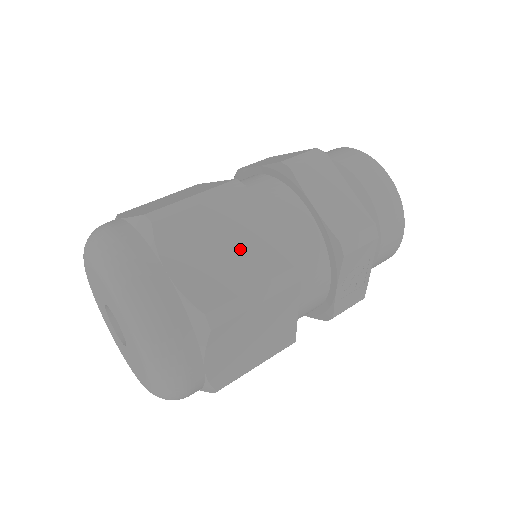
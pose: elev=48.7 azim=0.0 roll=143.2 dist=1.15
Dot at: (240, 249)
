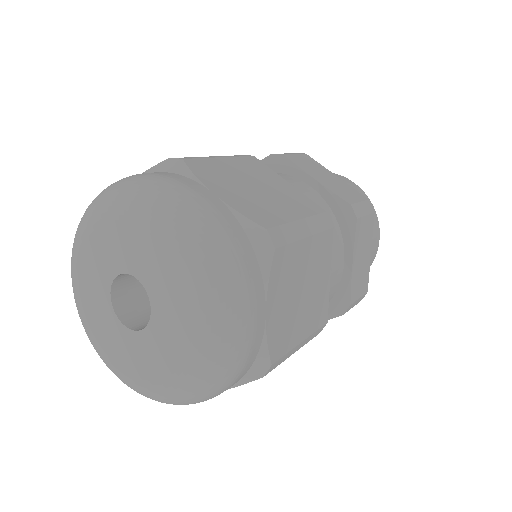
Dot at: (310, 298)
